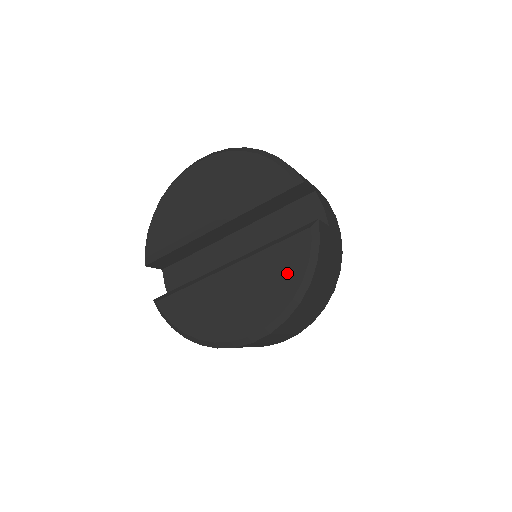
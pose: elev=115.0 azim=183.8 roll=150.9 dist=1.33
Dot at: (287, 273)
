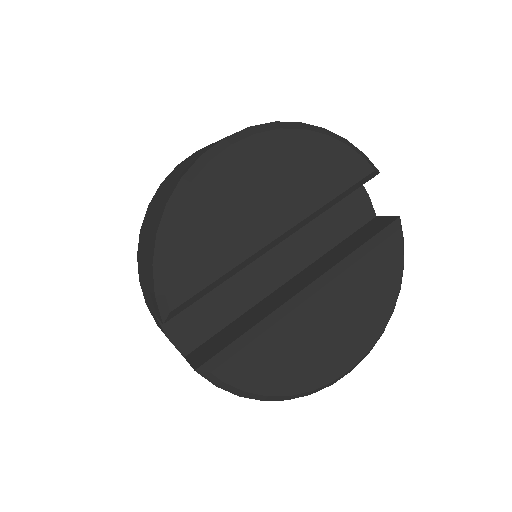
Dot at: (384, 284)
